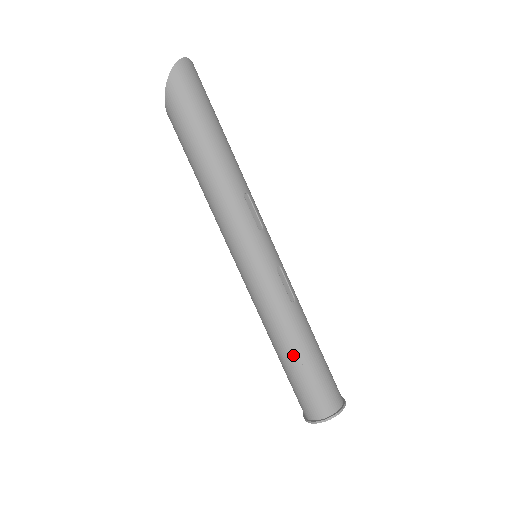
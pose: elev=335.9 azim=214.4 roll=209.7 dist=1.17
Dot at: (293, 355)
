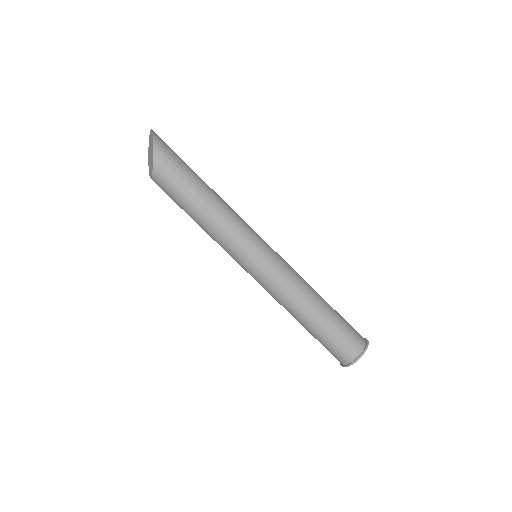
Dot at: (325, 306)
